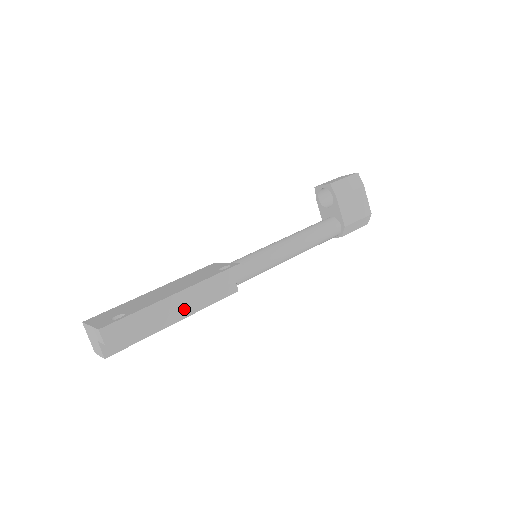
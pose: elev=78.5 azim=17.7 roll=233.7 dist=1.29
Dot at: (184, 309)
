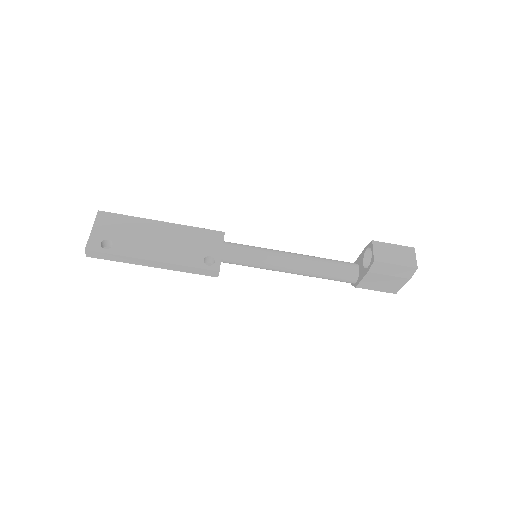
Dot at: occluded
